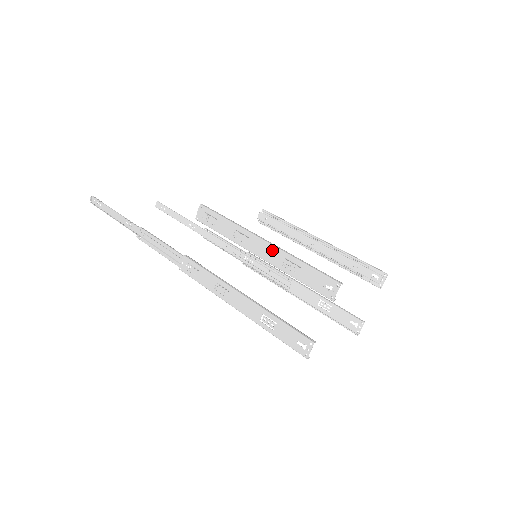
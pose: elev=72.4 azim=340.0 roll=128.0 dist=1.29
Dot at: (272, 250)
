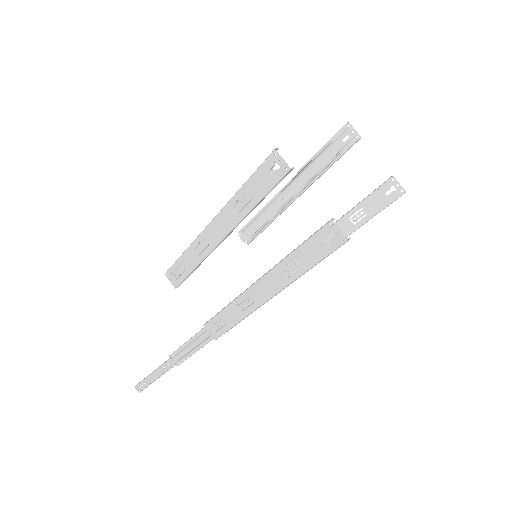
Dot at: (222, 217)
